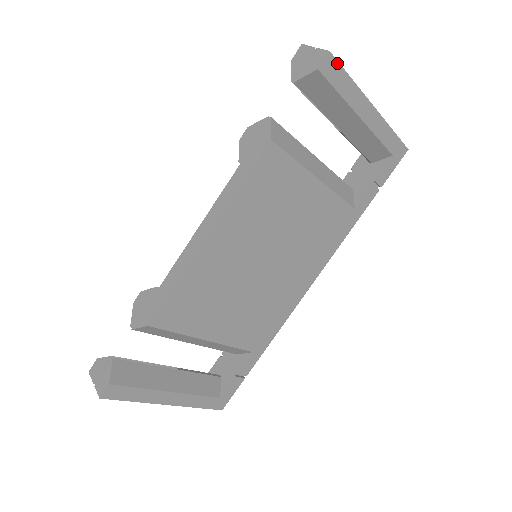
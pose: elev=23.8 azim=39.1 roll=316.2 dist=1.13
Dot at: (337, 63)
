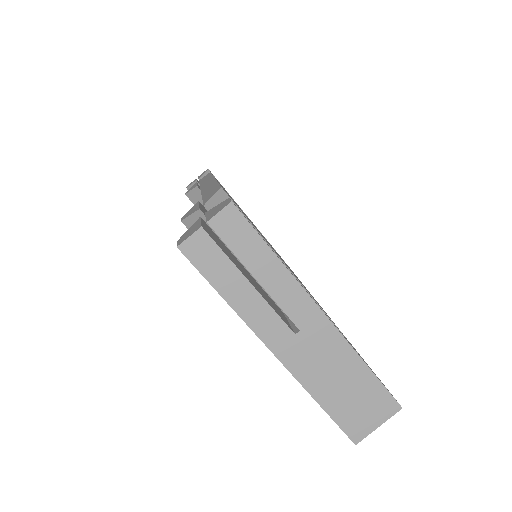
Dot at: occluded
